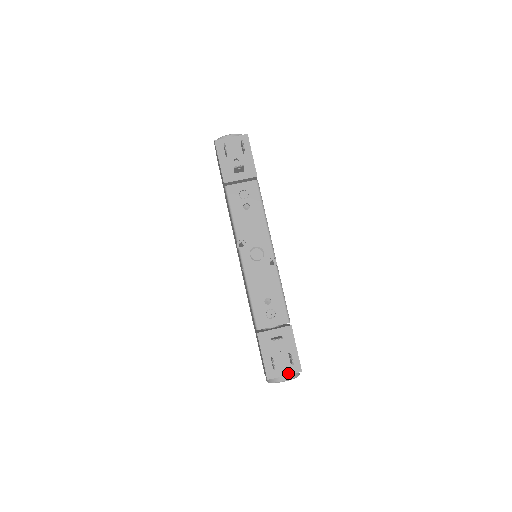
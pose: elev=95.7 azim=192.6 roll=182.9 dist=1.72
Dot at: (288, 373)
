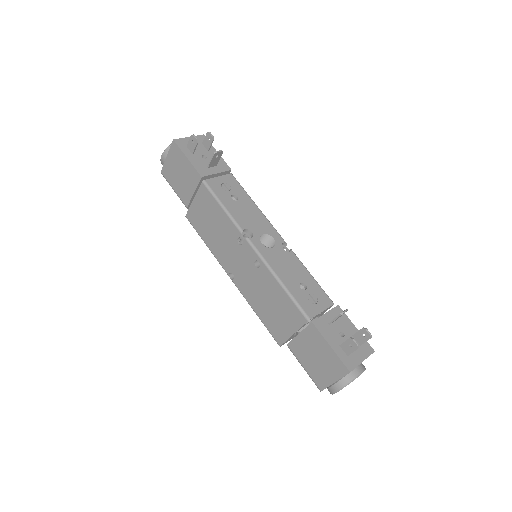
Dot at: (364, 357)
